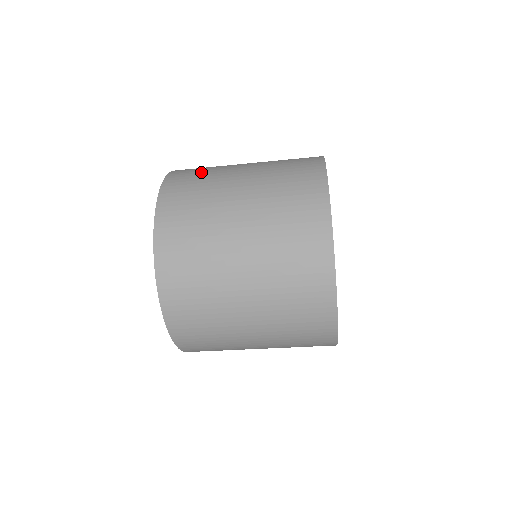
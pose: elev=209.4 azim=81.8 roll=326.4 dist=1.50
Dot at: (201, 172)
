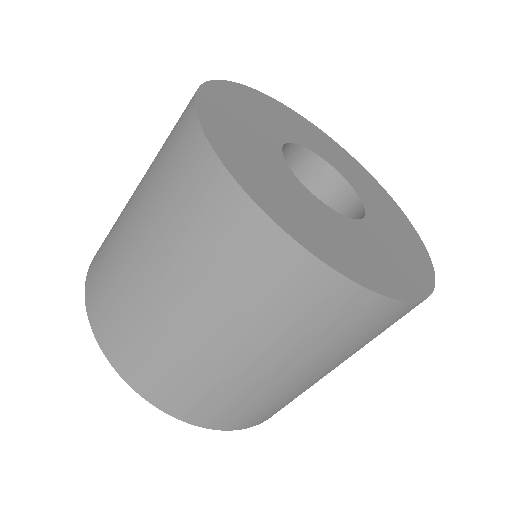
Dot at: occluded
